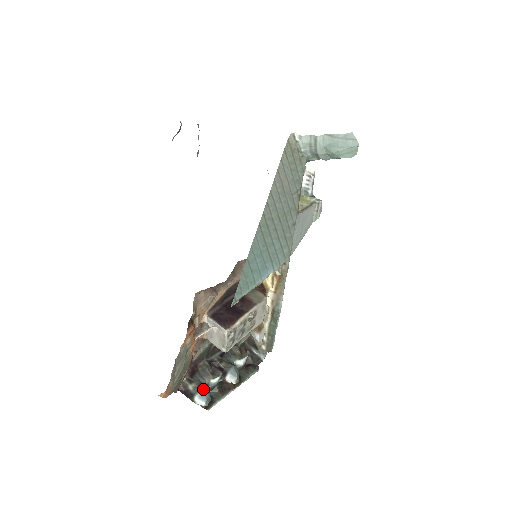
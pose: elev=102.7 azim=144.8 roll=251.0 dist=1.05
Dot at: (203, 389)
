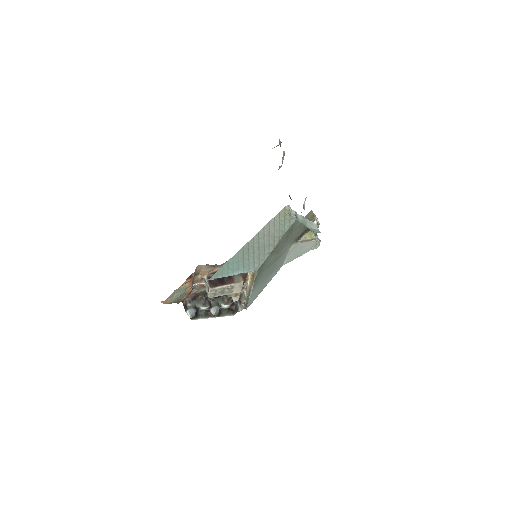
Dot at: (193, 309)
